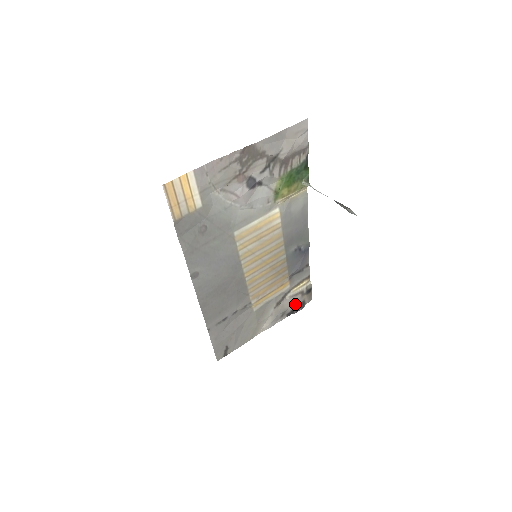
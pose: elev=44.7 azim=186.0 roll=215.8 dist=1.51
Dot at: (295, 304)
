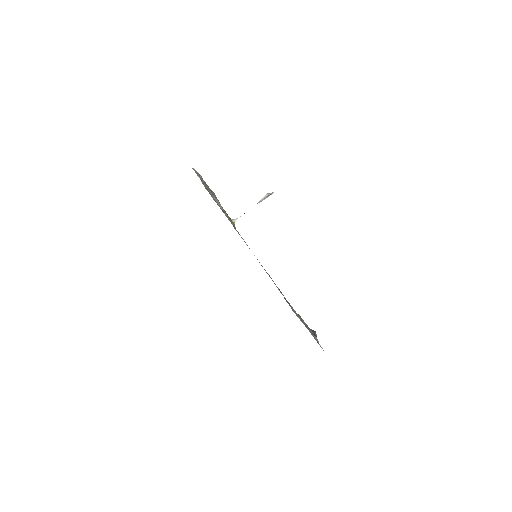
Dot at: occluded
